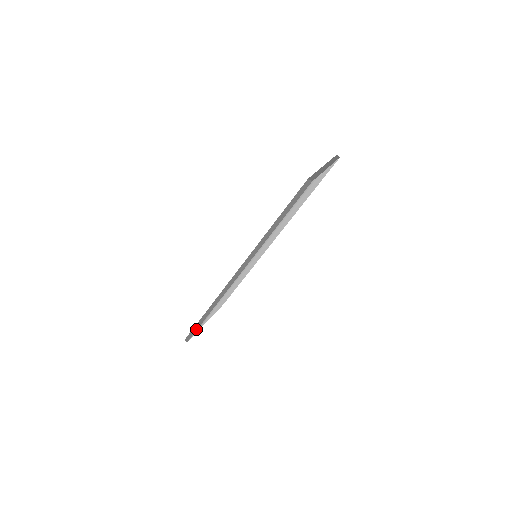
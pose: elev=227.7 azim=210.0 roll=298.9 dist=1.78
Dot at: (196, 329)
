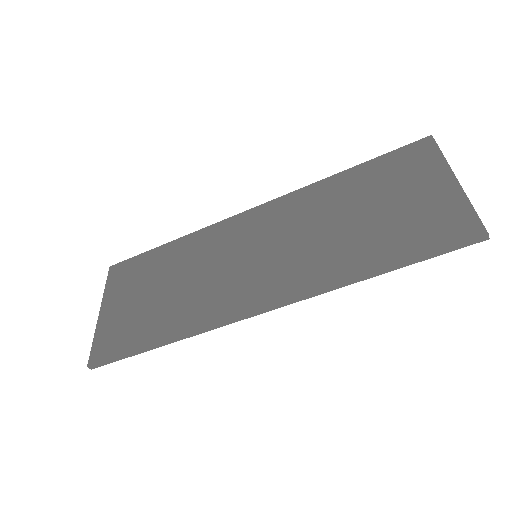
Dot at: (123, 358)
